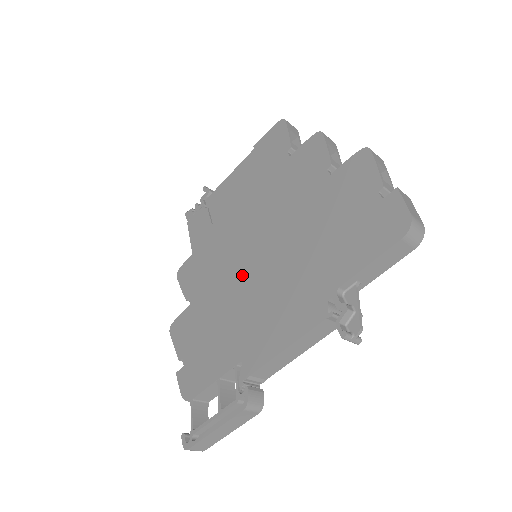
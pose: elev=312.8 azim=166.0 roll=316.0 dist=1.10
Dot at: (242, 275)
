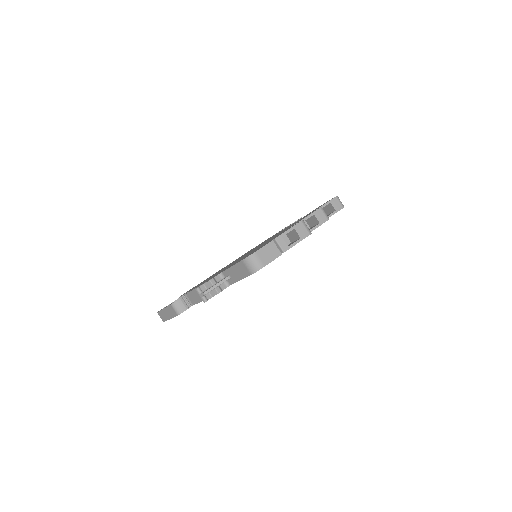
Dot at: occluded
